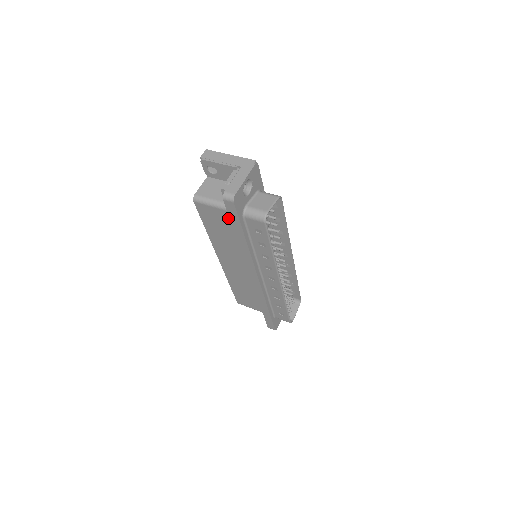
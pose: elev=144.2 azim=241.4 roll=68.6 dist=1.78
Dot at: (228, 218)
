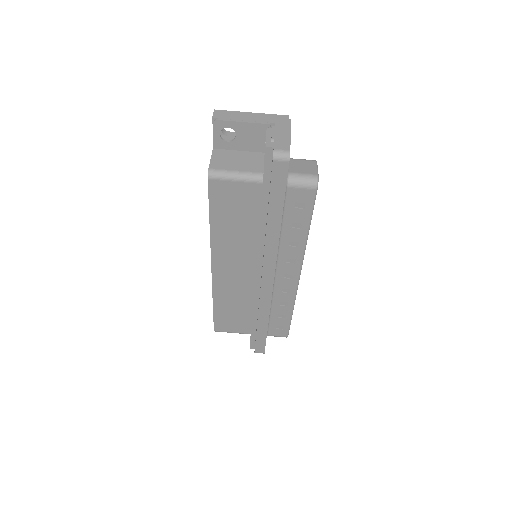
Dot at: (257, 195)
